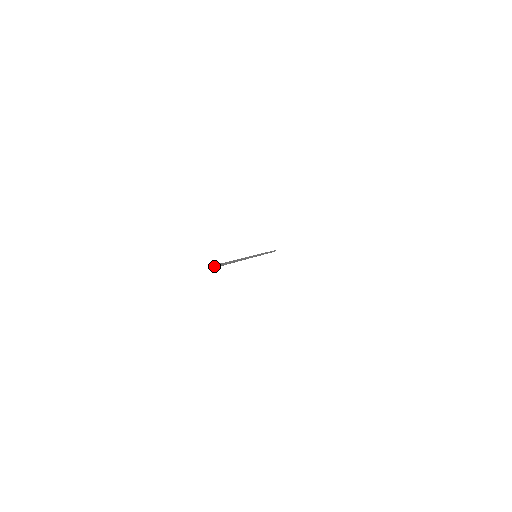
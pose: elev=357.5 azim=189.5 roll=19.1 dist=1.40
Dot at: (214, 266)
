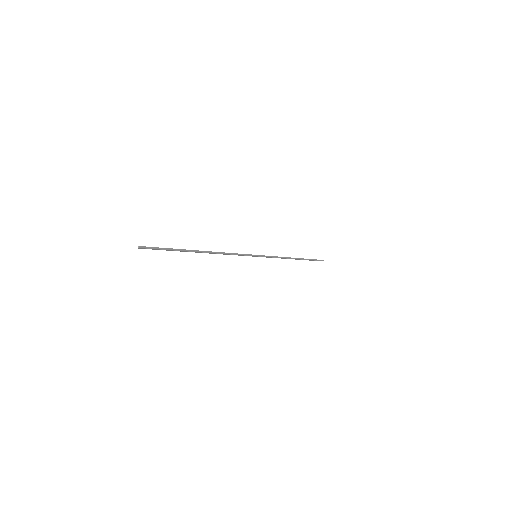
Dot at: occluded
